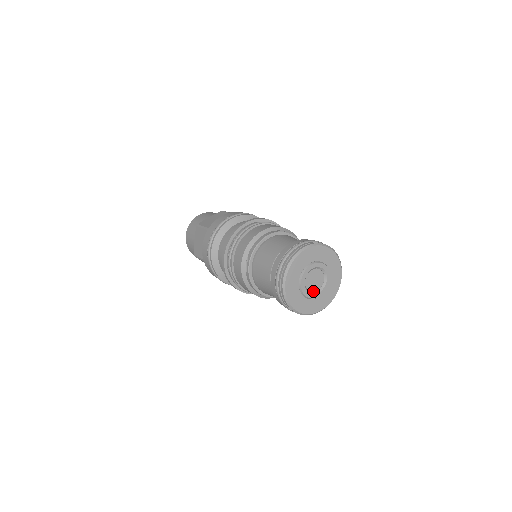
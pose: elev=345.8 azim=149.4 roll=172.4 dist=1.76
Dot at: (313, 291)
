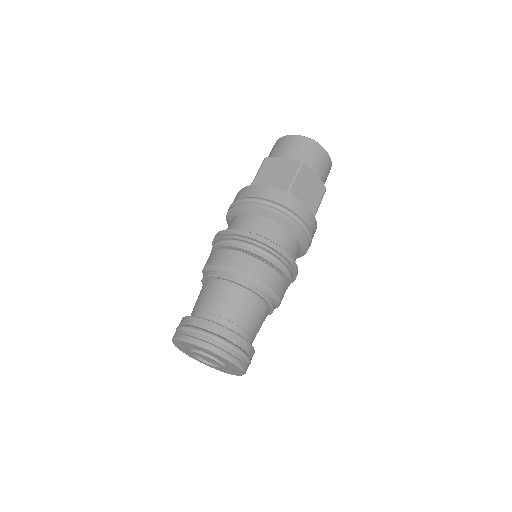
Dot at: (217, 364)
